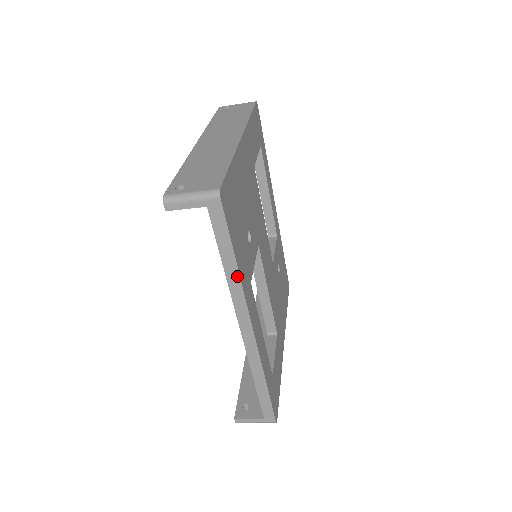
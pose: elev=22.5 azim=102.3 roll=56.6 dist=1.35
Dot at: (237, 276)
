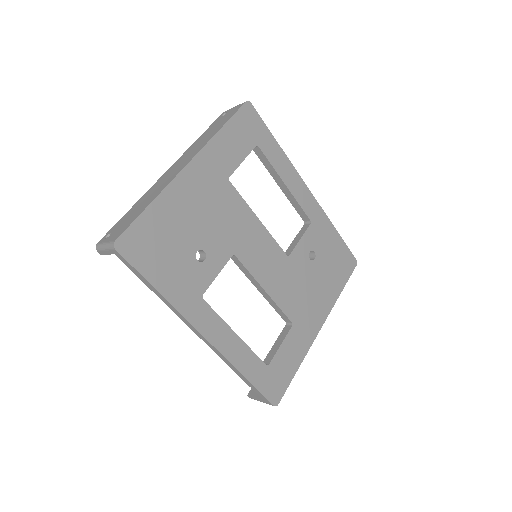
Dot at: (165, 300)
